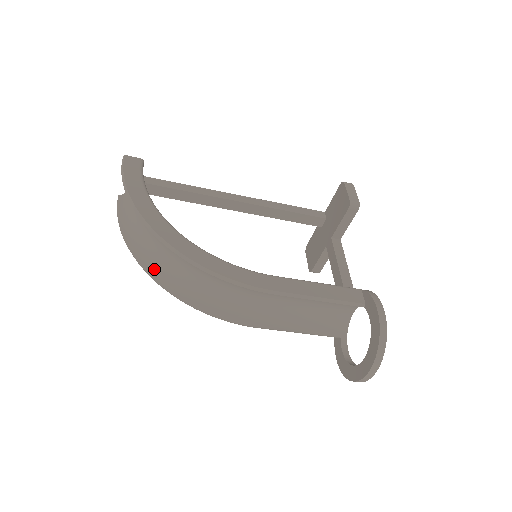
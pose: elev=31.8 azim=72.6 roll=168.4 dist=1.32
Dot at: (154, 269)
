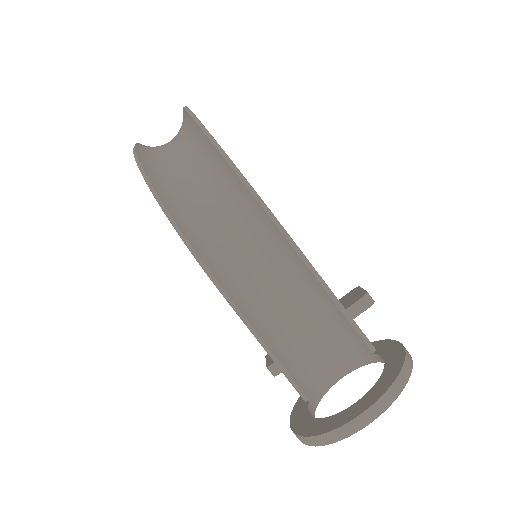
Dot at: (153, 171)
